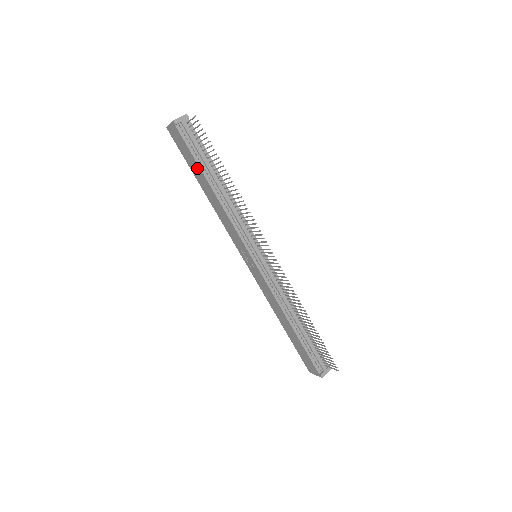
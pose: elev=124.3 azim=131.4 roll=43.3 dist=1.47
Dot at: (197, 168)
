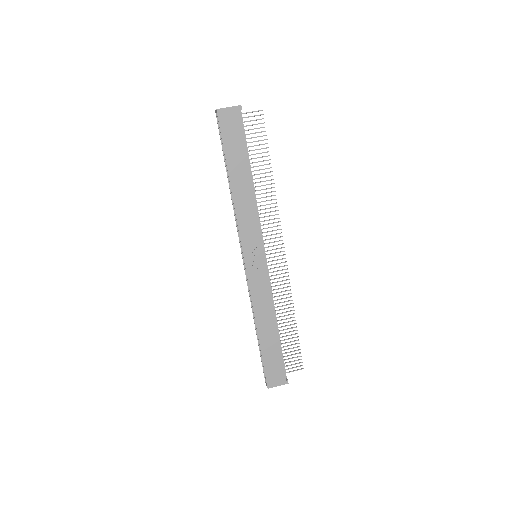
Dot at: (242, 156)
